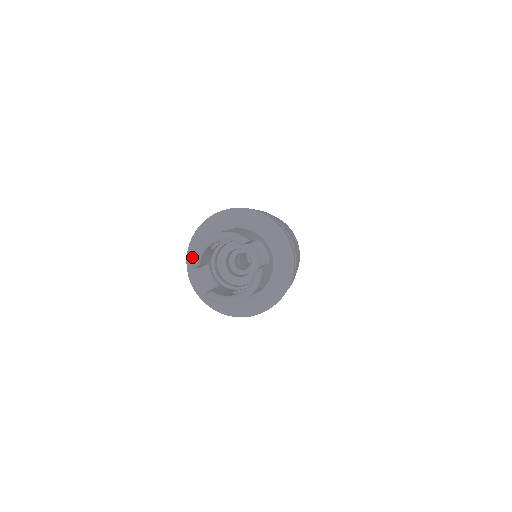
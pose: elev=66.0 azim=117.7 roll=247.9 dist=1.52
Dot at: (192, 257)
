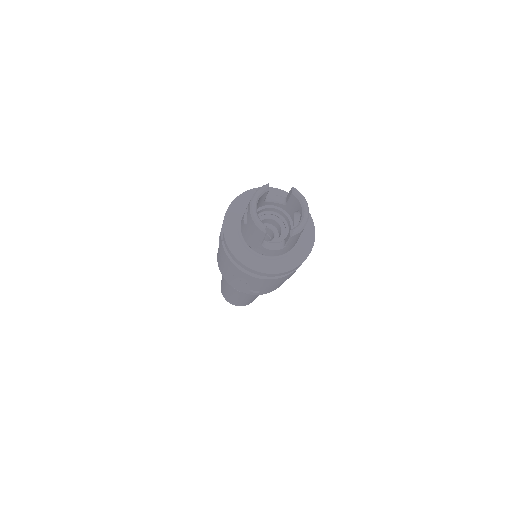
Dot at: (258, 228)
